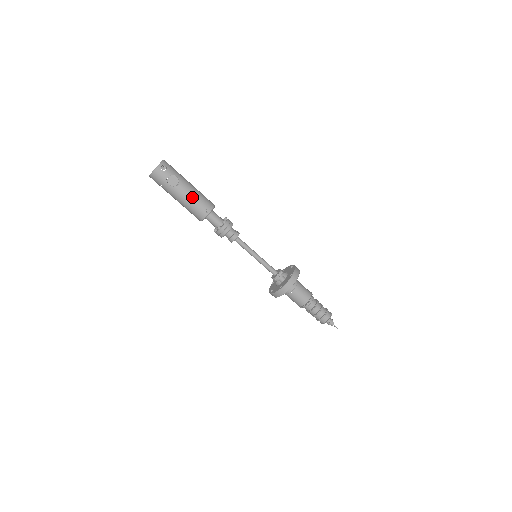
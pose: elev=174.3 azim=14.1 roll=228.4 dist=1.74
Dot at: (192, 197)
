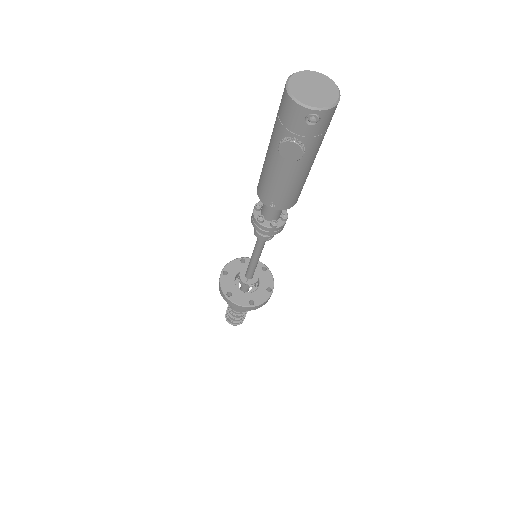
Dot at: (283, 180)
